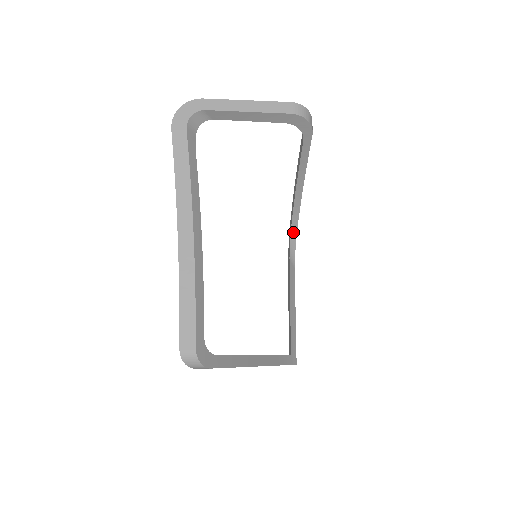
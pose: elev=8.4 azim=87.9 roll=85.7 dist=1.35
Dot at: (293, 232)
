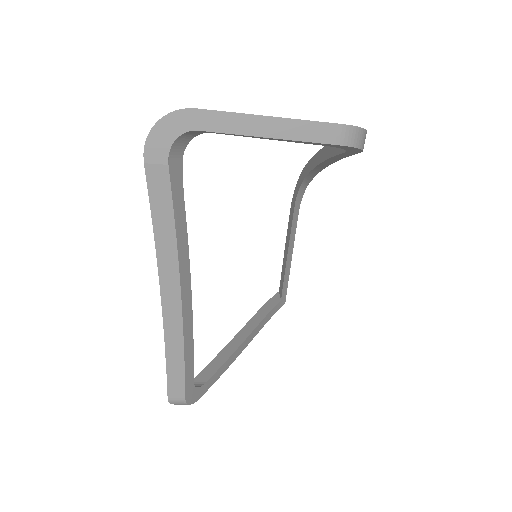
Dot at: (305, 183)
